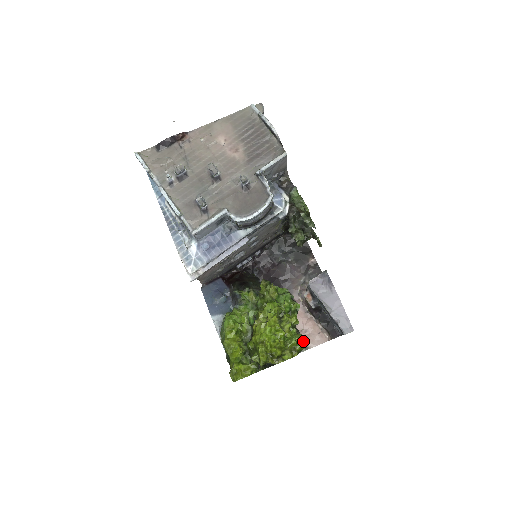
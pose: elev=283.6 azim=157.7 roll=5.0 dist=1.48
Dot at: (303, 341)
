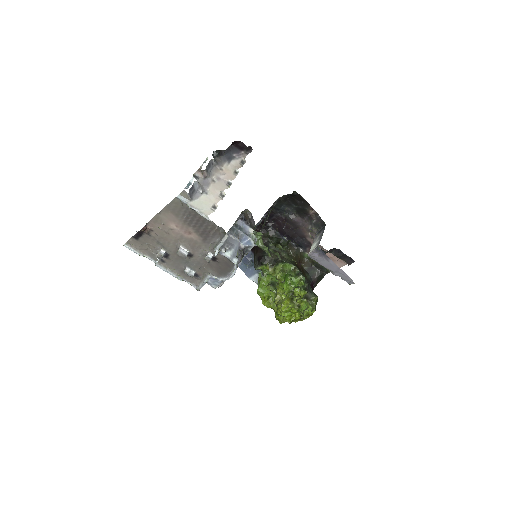
Dot at: (313, 308)
